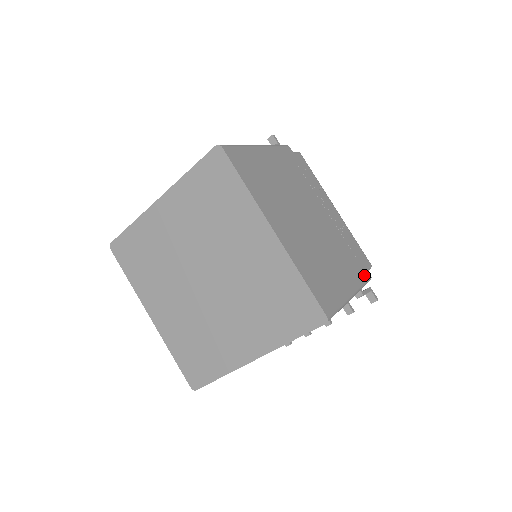
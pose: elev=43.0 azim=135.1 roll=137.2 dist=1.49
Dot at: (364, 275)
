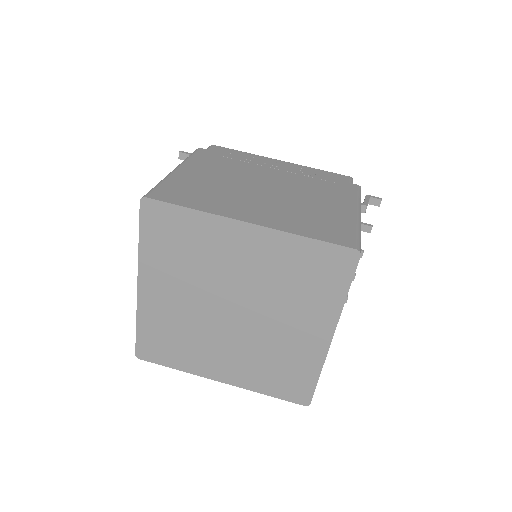
Dot at: (353, 190)
